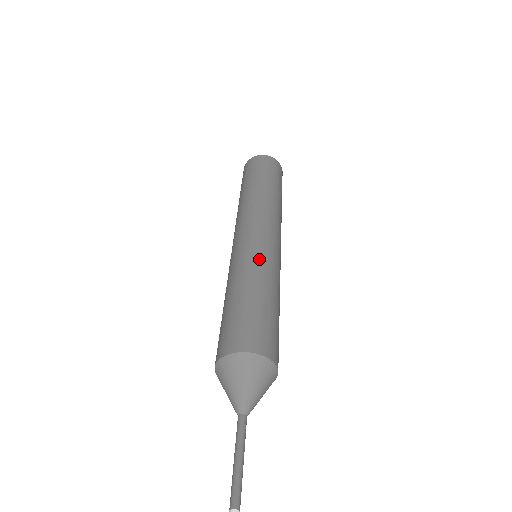
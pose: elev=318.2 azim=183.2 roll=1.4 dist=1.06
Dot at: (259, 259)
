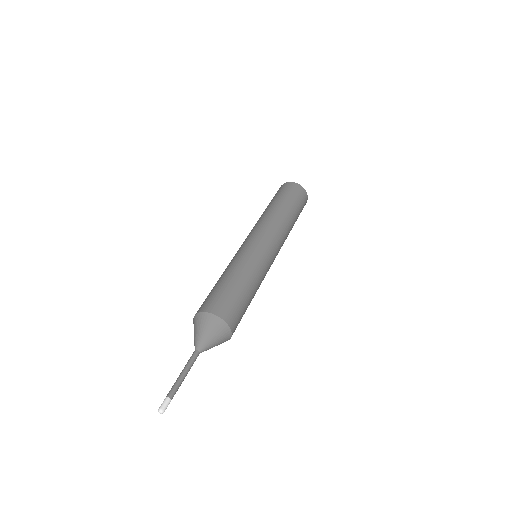
Dot at: (245, 256)
